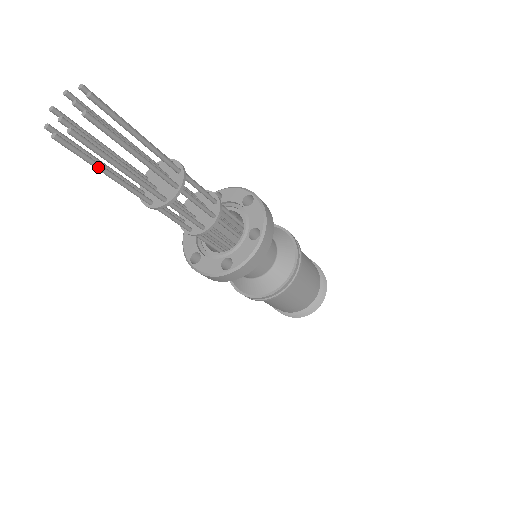
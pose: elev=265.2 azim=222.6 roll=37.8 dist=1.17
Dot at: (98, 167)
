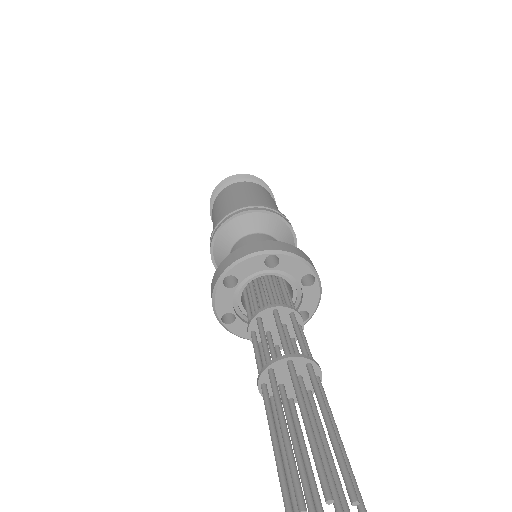
Dot at: (290, 476)
